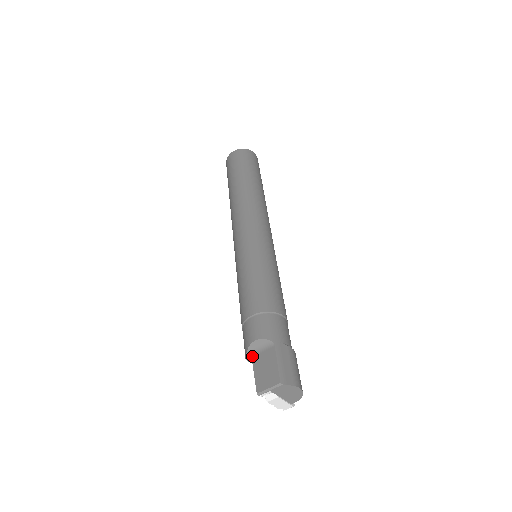
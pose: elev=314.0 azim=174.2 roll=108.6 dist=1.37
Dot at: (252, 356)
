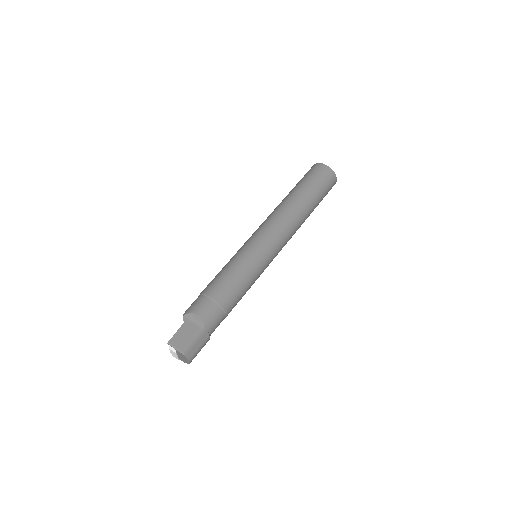
Dot at: (187, 319)
